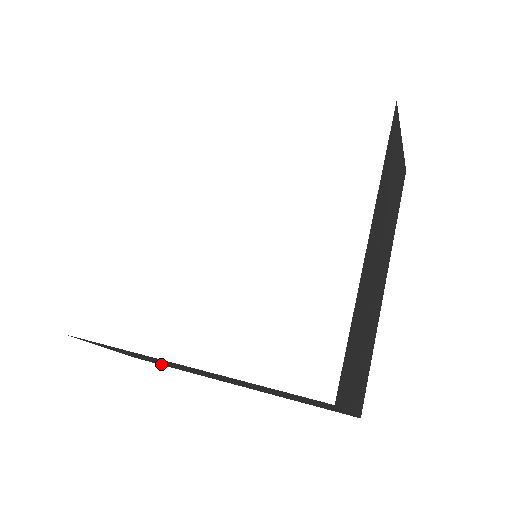
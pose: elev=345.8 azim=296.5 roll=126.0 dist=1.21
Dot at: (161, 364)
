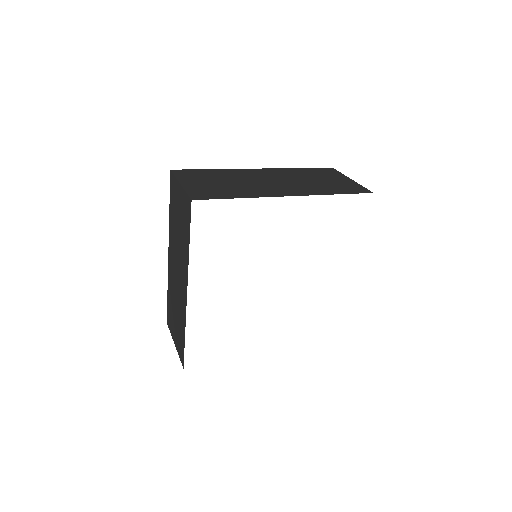
Dot at: occluded
